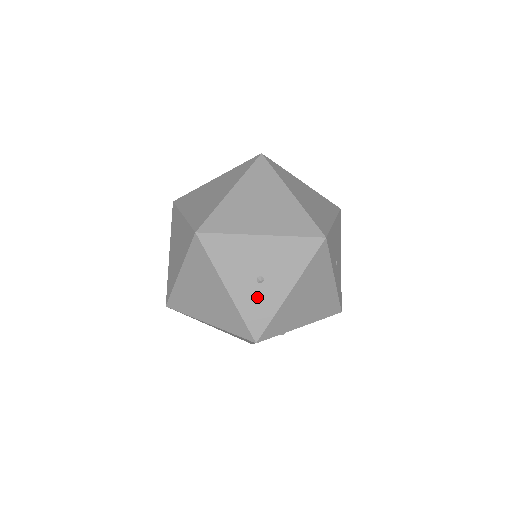
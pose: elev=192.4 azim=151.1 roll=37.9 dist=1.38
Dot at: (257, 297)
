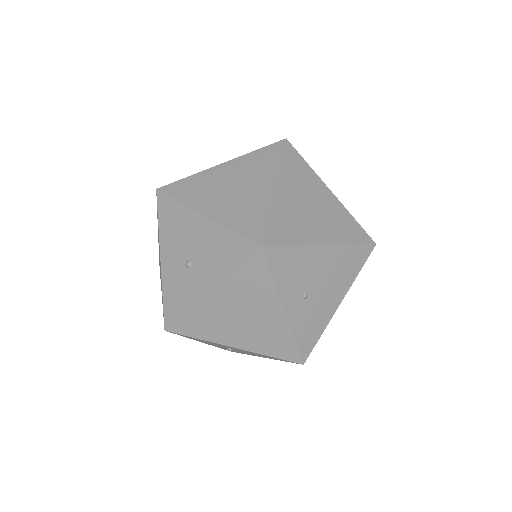
Dot at: (180, 281)
